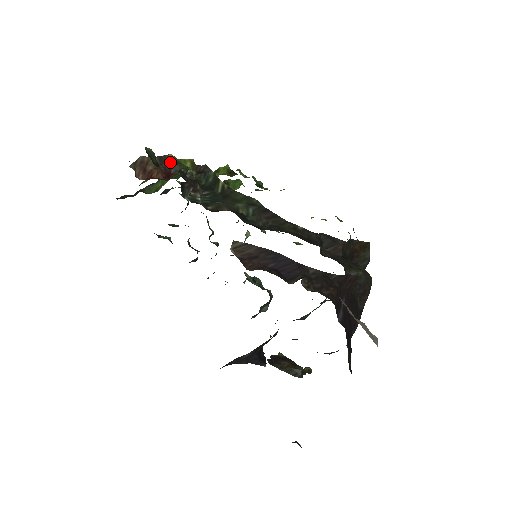
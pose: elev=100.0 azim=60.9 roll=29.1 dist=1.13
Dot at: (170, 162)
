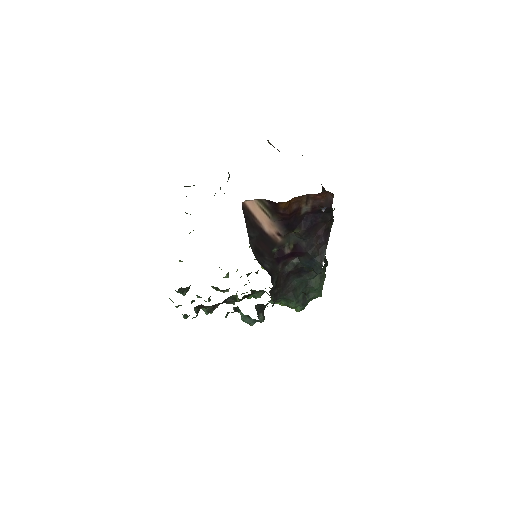
Dot at: occluded
